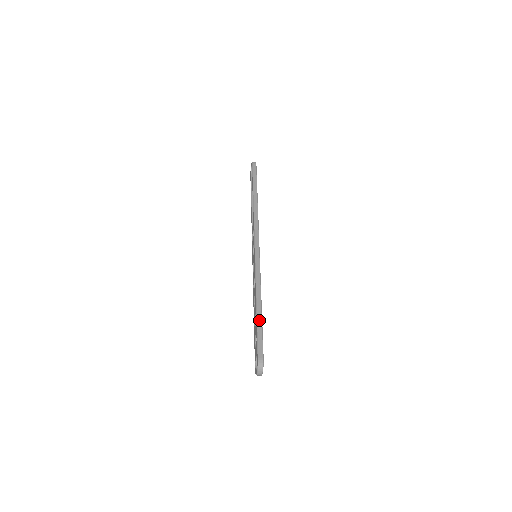
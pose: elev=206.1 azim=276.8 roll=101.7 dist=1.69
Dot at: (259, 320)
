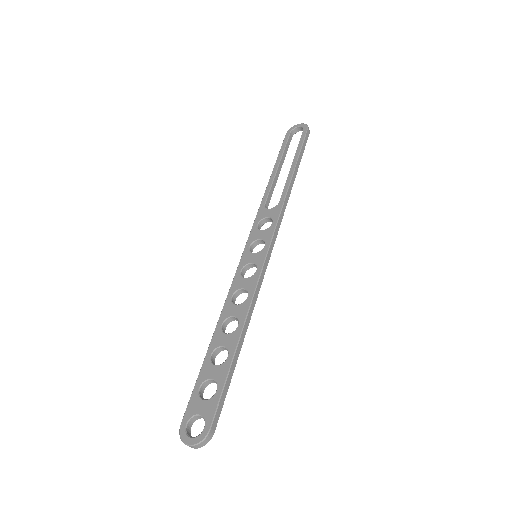
Dot at: (233, 366)
